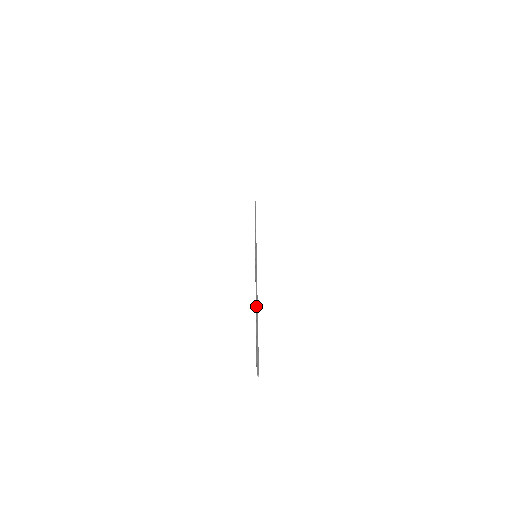
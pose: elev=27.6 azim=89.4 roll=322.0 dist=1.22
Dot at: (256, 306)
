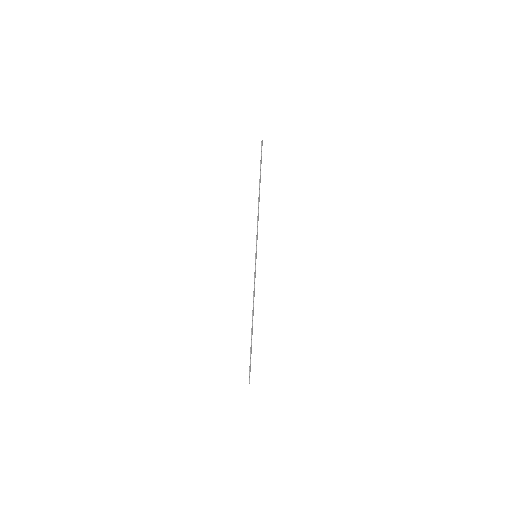
Dot at: (252, 324)
